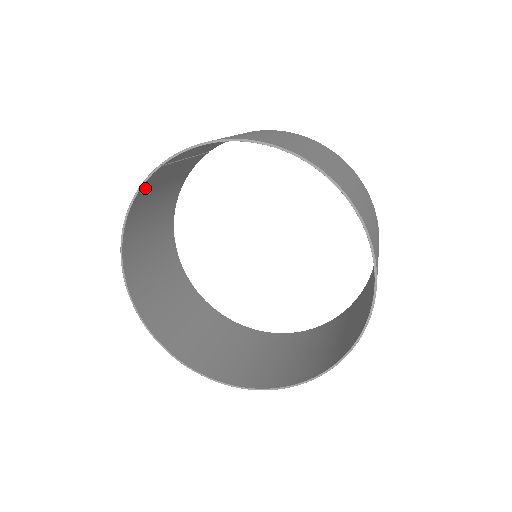
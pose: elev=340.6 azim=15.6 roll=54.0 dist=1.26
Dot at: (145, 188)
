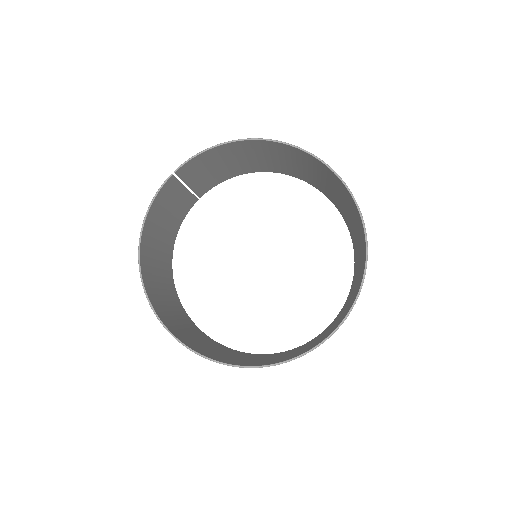
Dot at: (158, 201)
